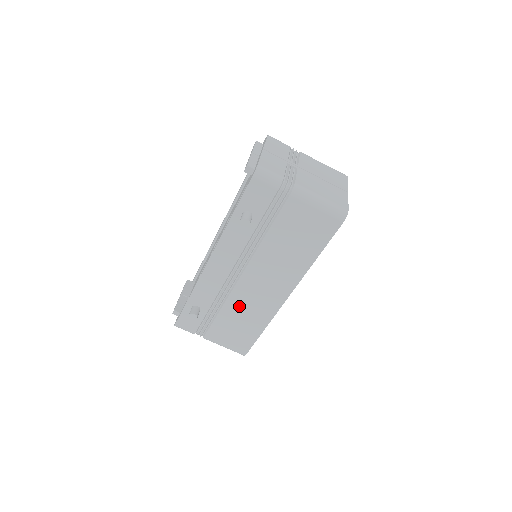
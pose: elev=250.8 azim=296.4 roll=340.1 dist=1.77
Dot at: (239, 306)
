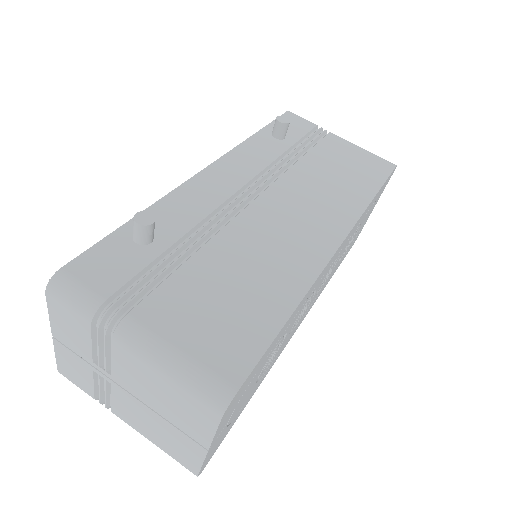
Dot at: (245, 246)
